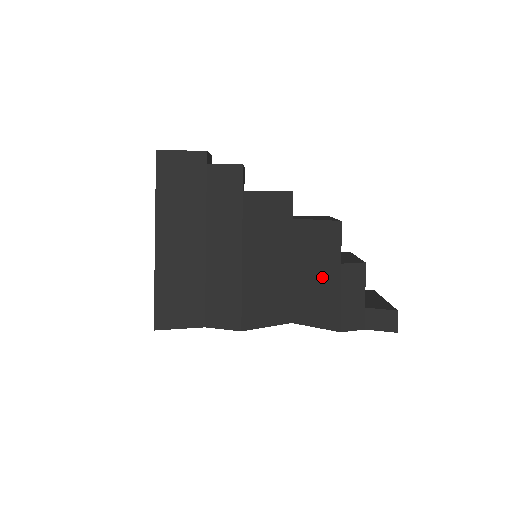
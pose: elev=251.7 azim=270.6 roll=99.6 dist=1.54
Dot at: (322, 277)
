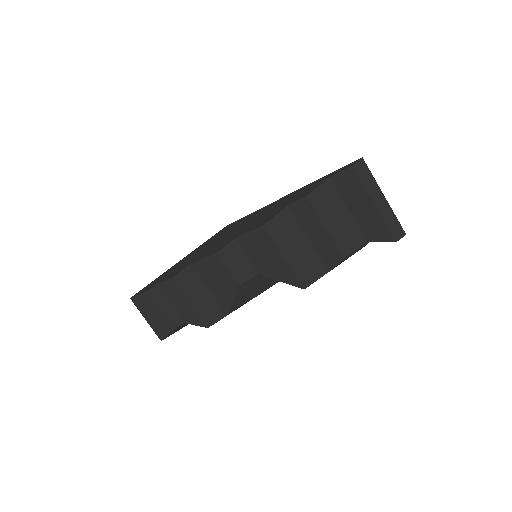
Dot at: occluded
